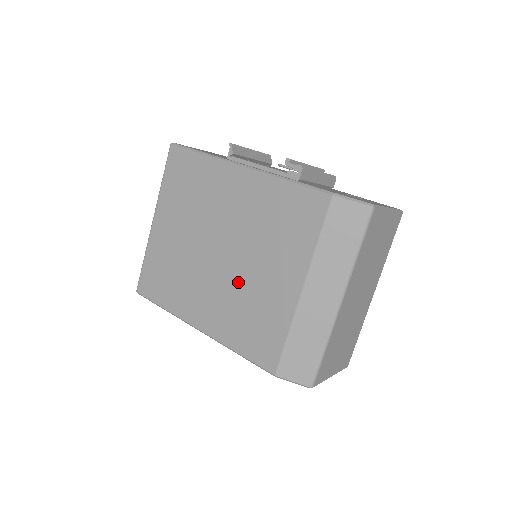
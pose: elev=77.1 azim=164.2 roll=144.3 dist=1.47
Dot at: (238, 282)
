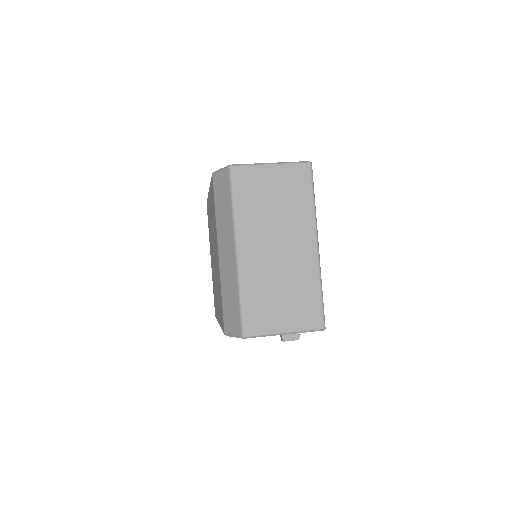
Dot at: (216, 273)
